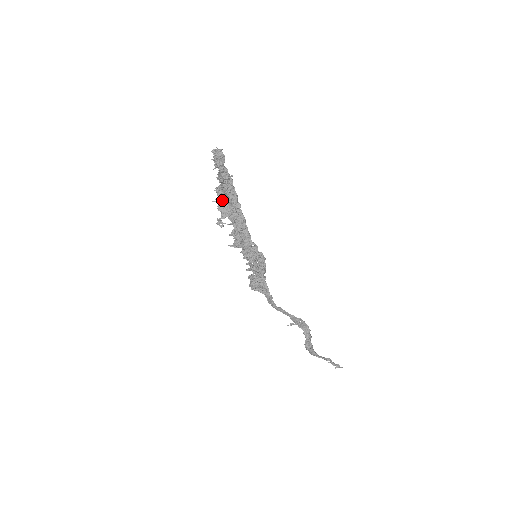
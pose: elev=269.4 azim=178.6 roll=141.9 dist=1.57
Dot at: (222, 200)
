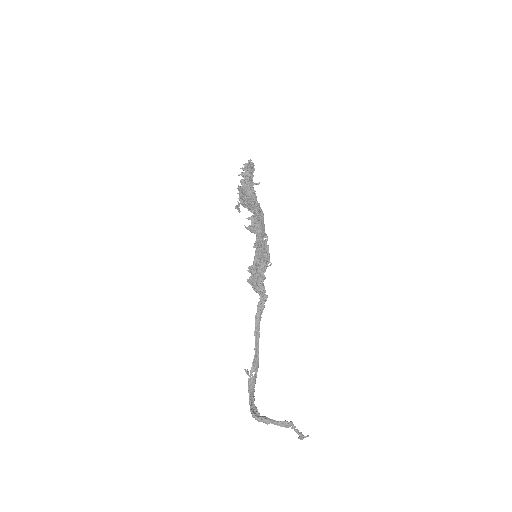
Dot at: (243, 195)
